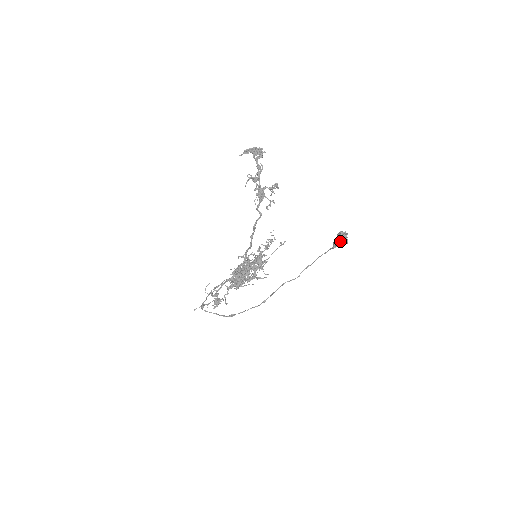
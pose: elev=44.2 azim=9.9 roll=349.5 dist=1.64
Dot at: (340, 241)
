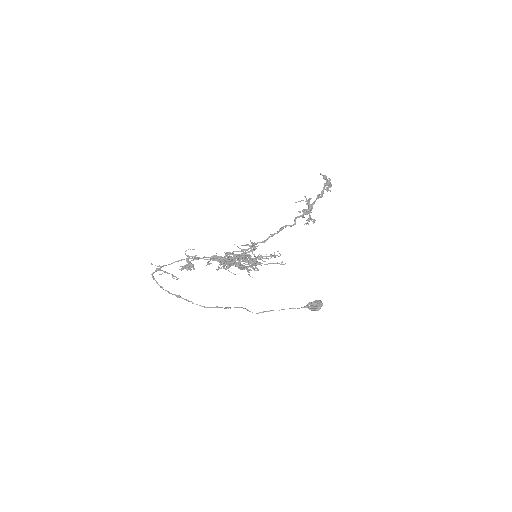
Dot at: (316, 304)
